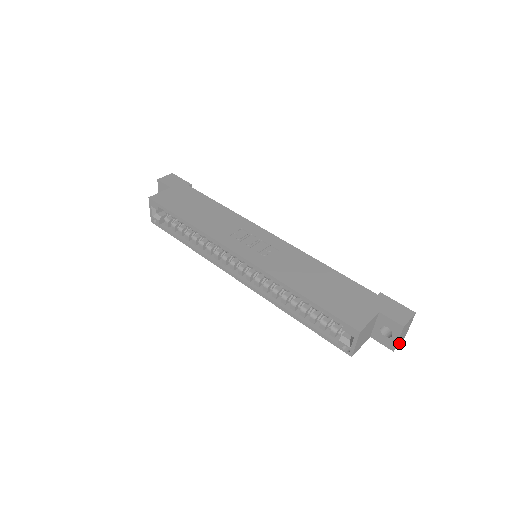
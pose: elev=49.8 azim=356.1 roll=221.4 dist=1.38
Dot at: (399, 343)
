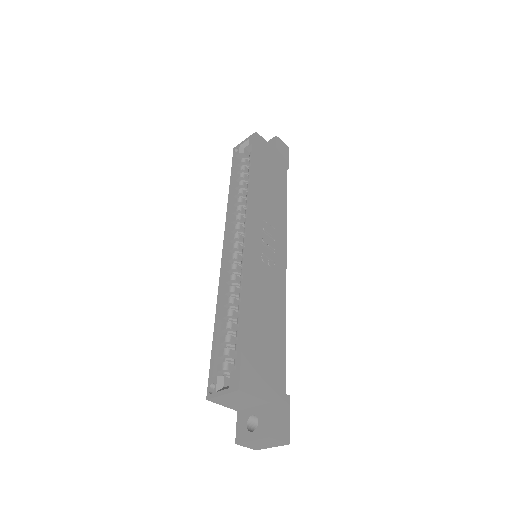
Dot at: (247, 446)
